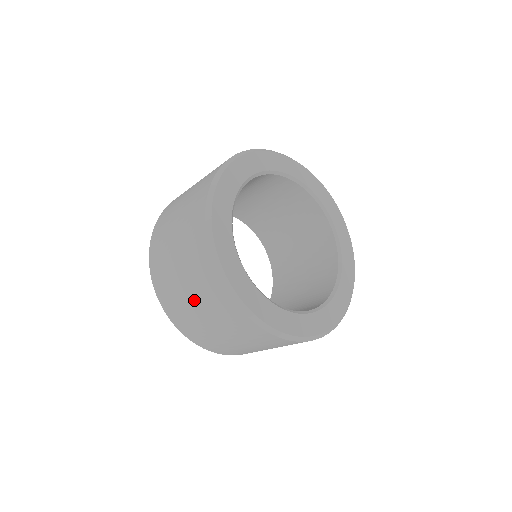
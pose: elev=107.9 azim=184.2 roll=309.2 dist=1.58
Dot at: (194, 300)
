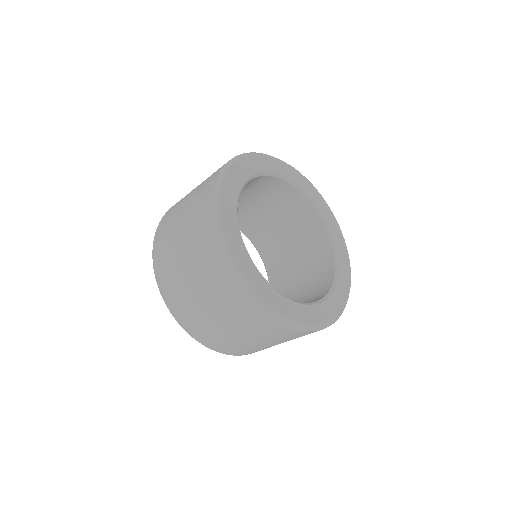
Dot at: (186, 258)
